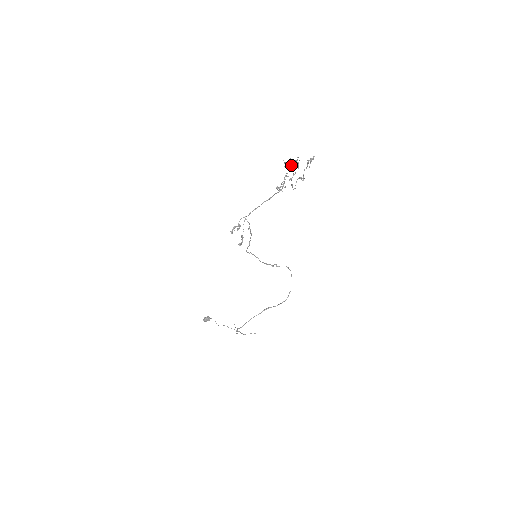
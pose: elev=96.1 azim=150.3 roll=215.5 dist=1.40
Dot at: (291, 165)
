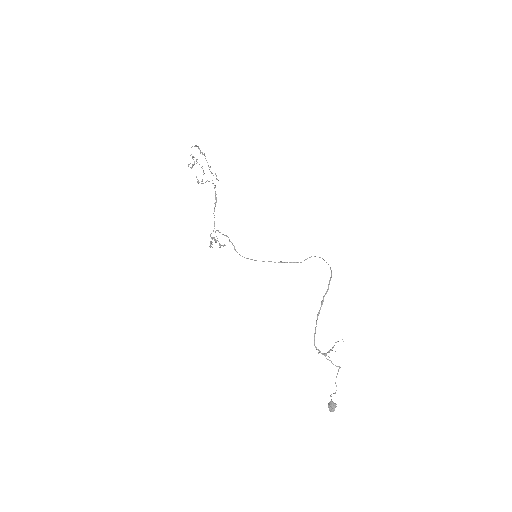
Dot at: (194, 164)
